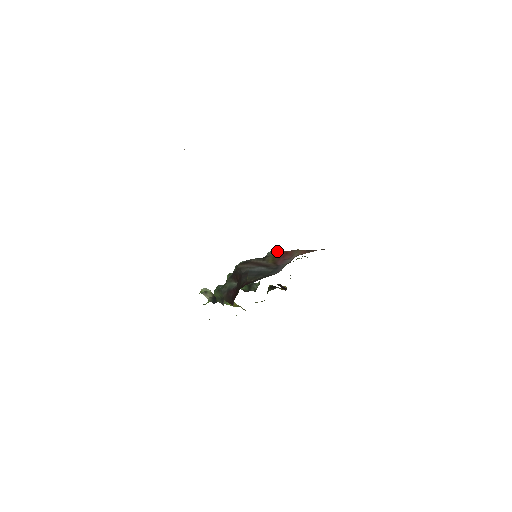
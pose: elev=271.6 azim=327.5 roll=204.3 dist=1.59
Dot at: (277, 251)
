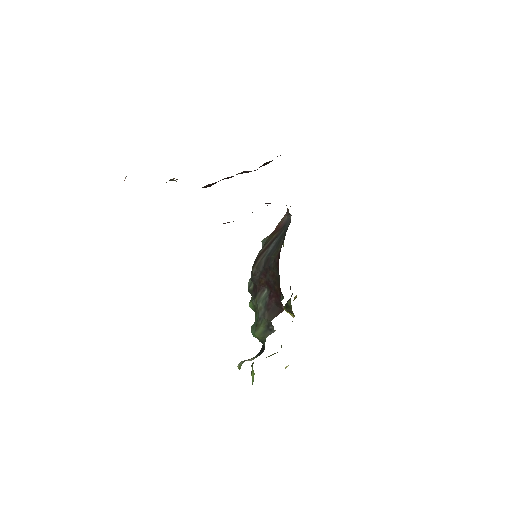
Dot at: (266, 237)
